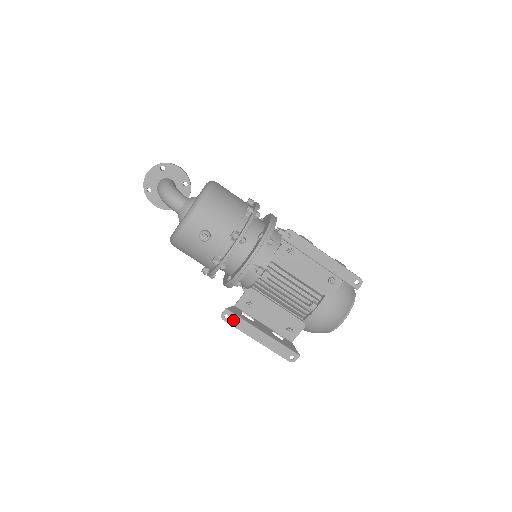
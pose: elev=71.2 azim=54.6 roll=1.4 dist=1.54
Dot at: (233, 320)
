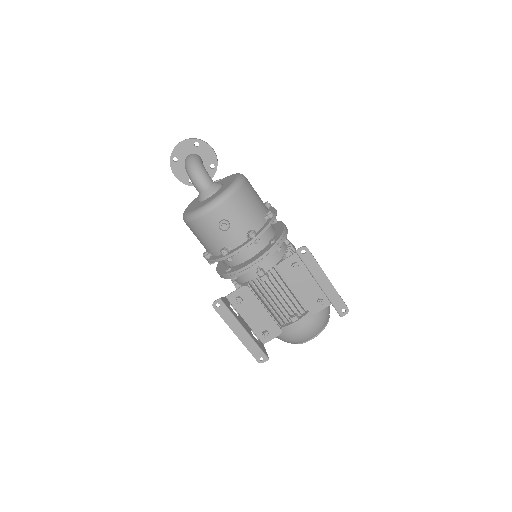
Dot at: (222, 310)
